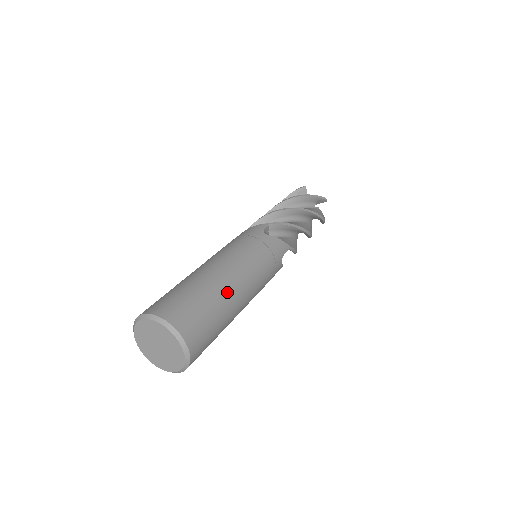
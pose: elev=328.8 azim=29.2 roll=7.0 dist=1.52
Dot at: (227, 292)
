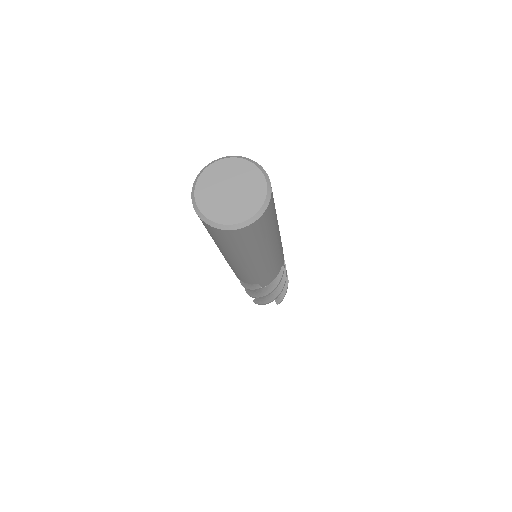
Dot at: occluded
